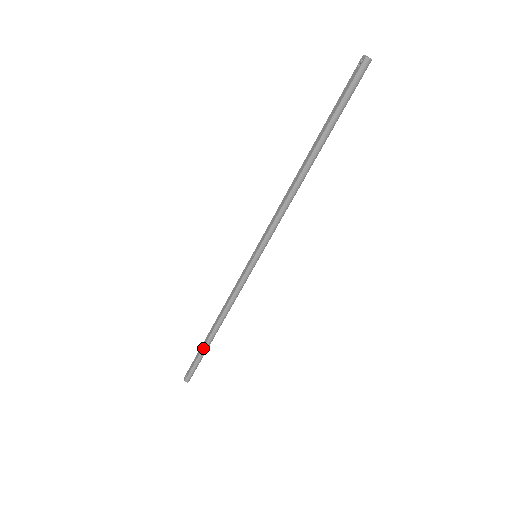
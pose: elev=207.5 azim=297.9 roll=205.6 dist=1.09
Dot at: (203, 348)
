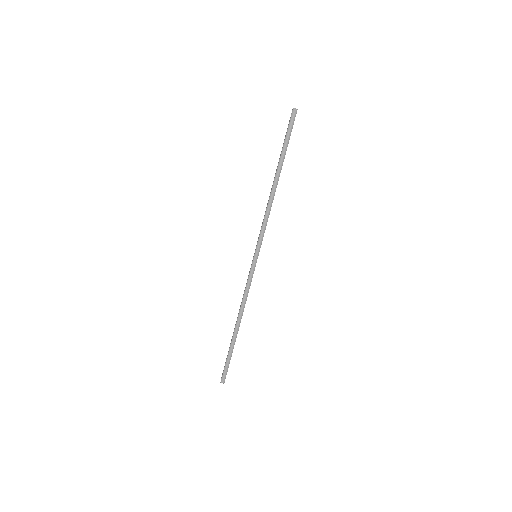
Dot at: (230, 345)
